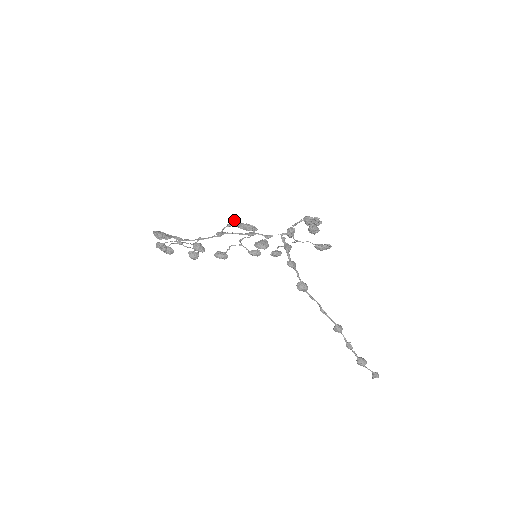
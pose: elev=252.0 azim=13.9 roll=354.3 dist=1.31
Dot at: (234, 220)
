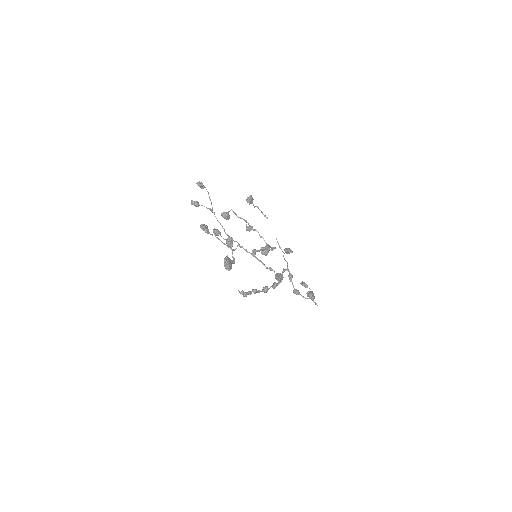
Dot at: (279, 279)
